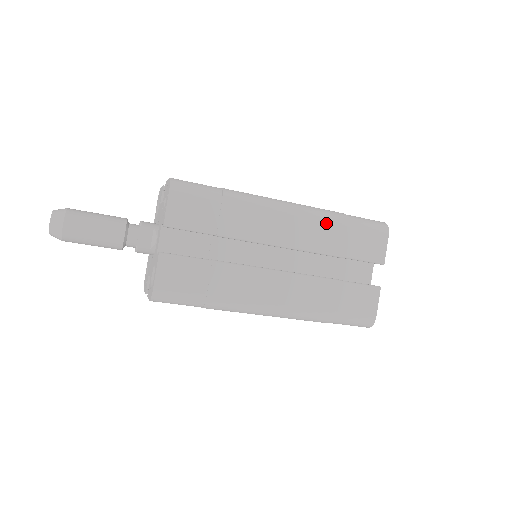
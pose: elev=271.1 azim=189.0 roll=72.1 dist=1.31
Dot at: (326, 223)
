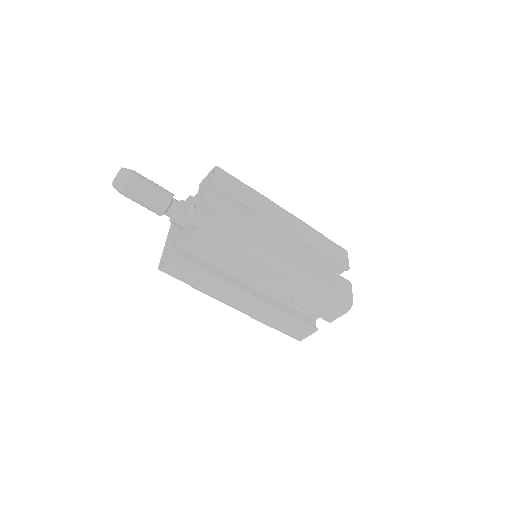
Dot at: (310, 229)
